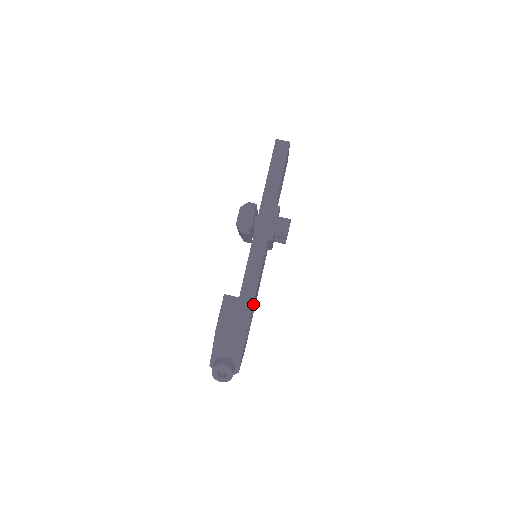
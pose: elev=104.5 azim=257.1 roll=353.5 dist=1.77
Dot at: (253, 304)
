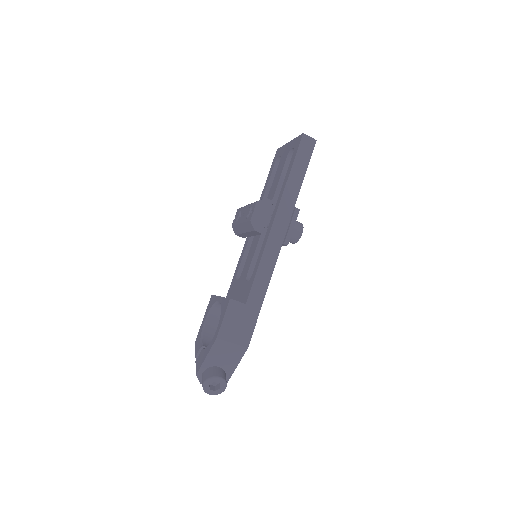
Dot at: (258, 312)
